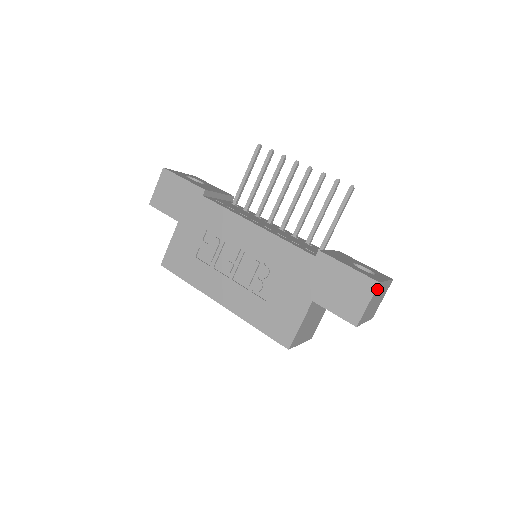
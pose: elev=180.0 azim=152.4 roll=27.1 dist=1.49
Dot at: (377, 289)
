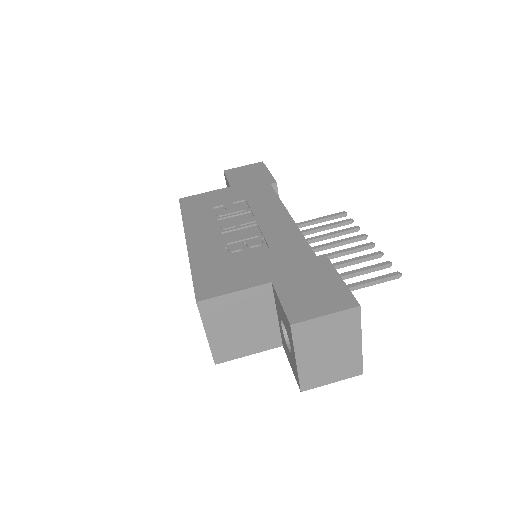
Dot at: (350, 315)
